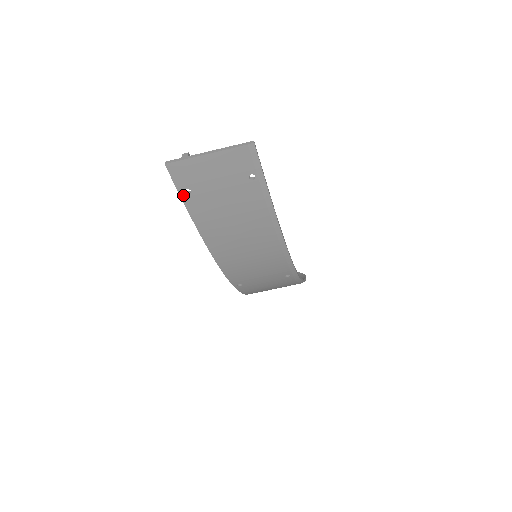
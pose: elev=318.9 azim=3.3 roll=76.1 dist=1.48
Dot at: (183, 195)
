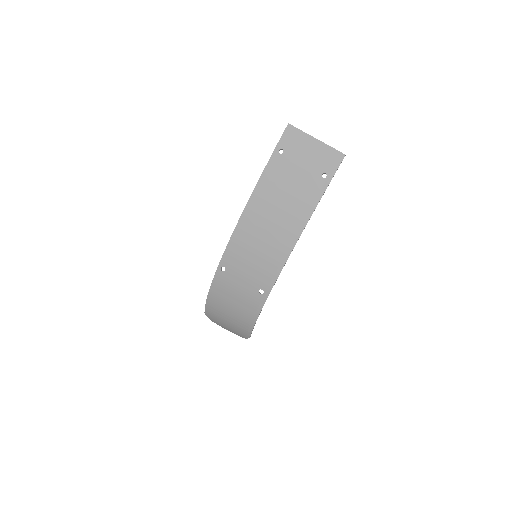
Dot at: (276, 151)
